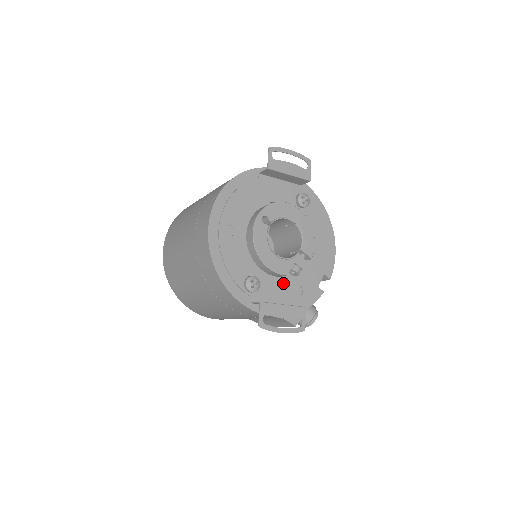
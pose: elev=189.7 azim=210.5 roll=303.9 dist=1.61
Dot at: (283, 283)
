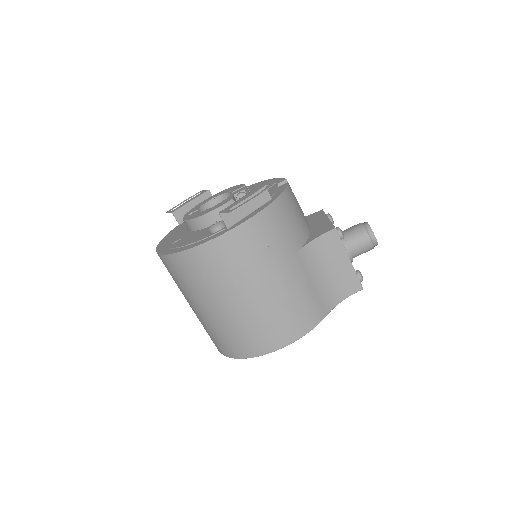
Dot at: occluded
